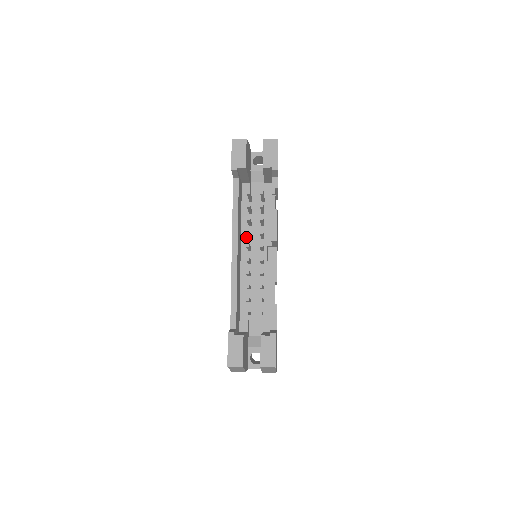
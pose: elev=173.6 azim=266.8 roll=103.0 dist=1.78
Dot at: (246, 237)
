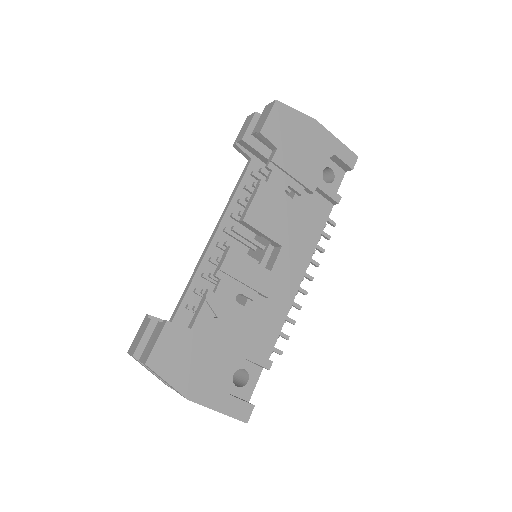
Dot at: (259, 235)
